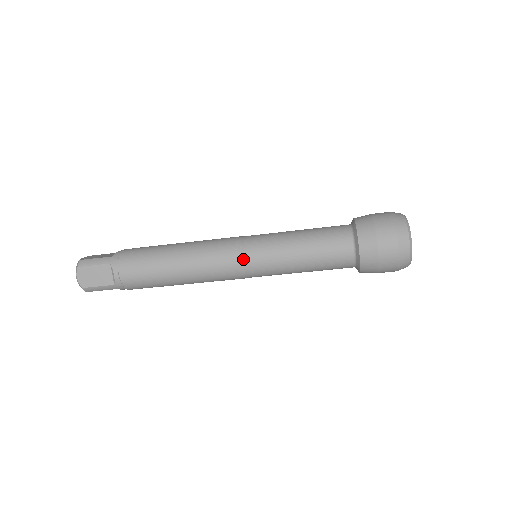
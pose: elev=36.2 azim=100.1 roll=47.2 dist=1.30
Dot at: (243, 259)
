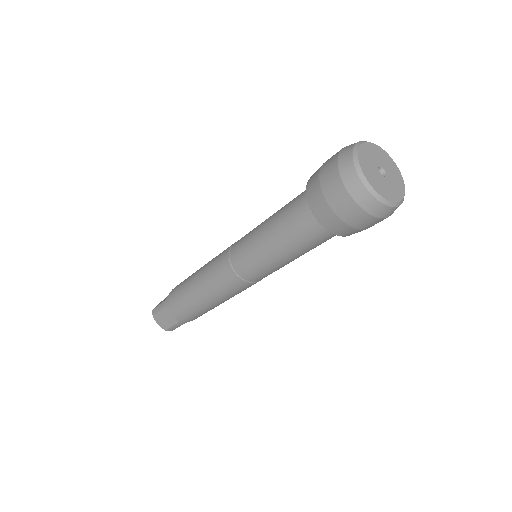
Dot at: (236, 270)
